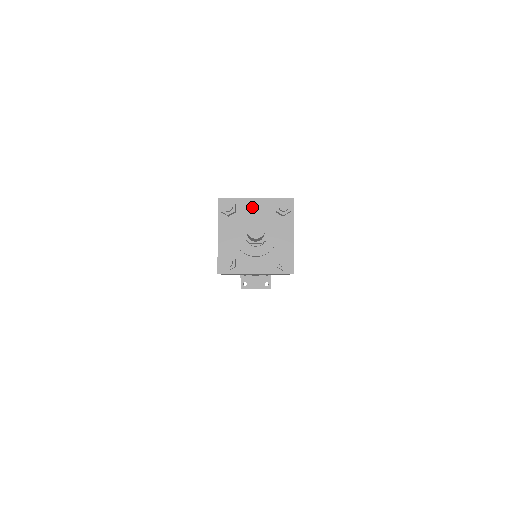
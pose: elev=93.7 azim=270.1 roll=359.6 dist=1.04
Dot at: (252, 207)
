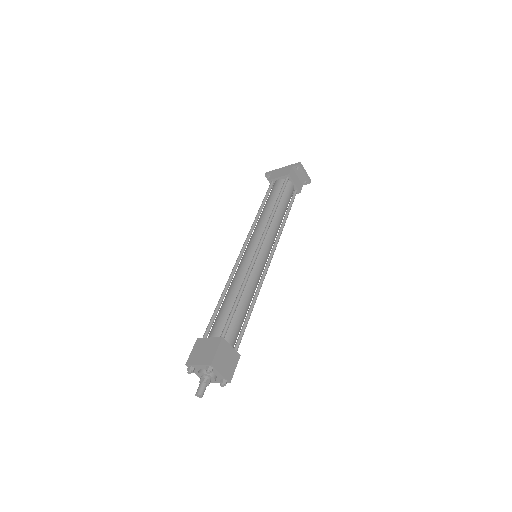
Dot at: (217, 373)
